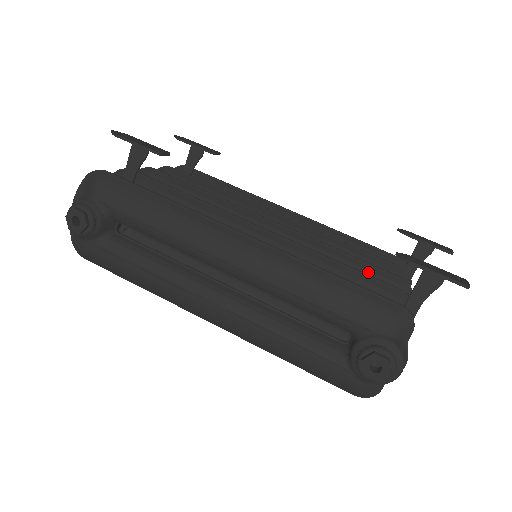
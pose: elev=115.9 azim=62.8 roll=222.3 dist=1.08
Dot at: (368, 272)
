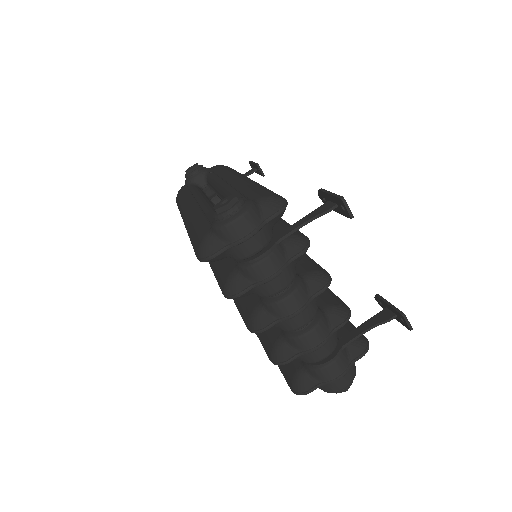
Dot at: (309, 262)
